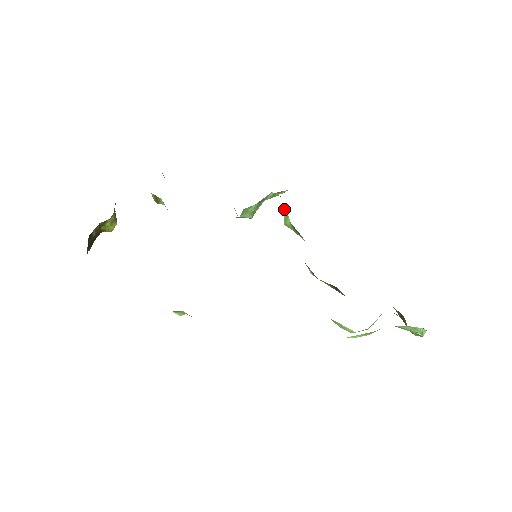
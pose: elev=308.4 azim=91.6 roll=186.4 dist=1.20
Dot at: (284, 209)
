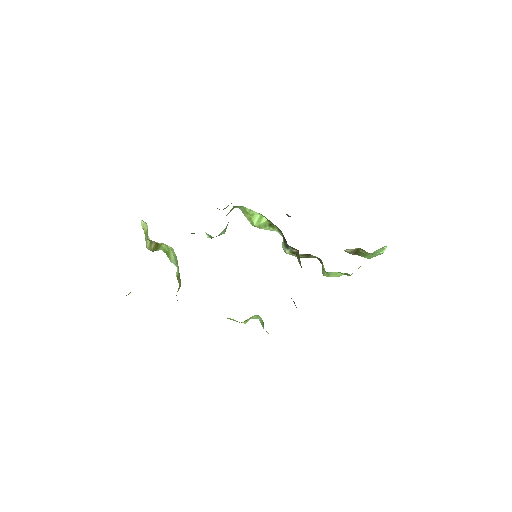
Dot at: (253, 214)
